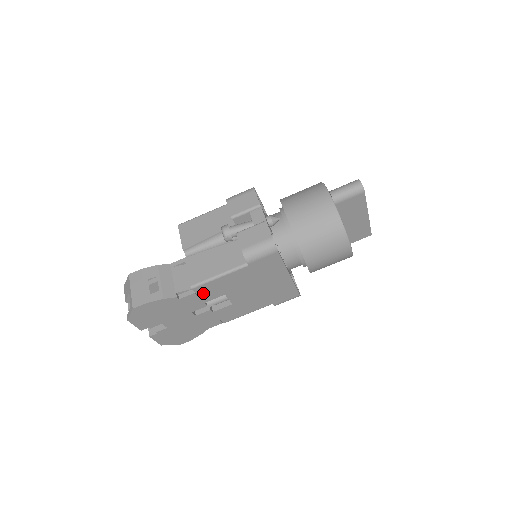
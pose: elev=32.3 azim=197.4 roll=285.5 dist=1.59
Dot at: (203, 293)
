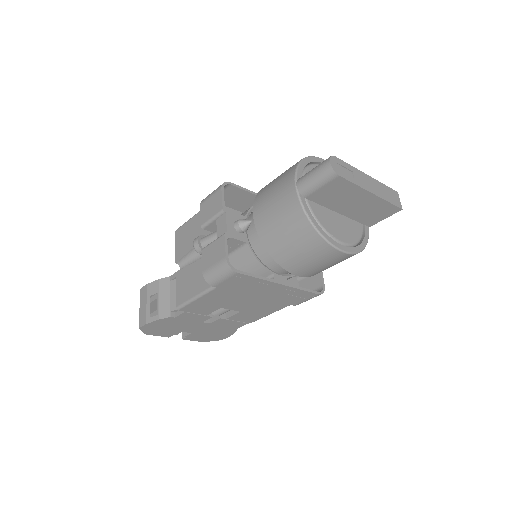
Dot at: (195, 310)
